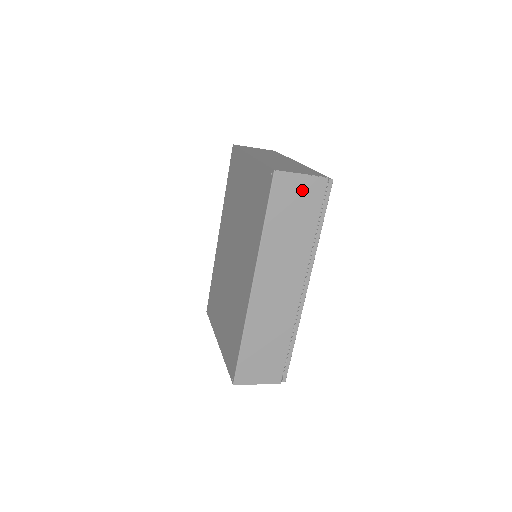
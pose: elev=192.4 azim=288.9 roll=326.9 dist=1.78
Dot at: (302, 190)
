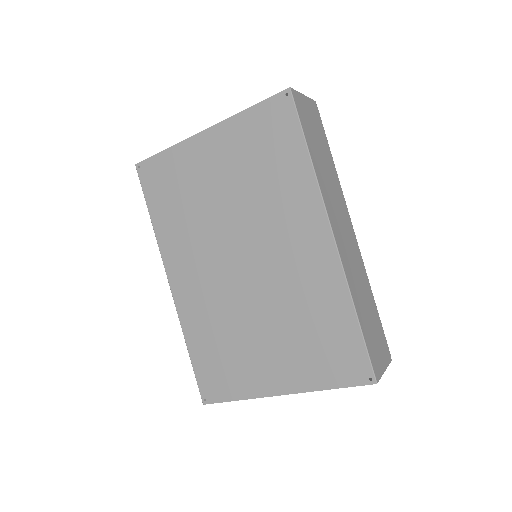
Dot at: (310, 113)
